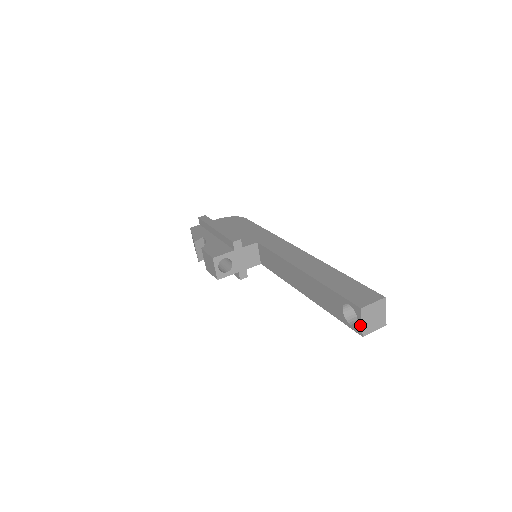
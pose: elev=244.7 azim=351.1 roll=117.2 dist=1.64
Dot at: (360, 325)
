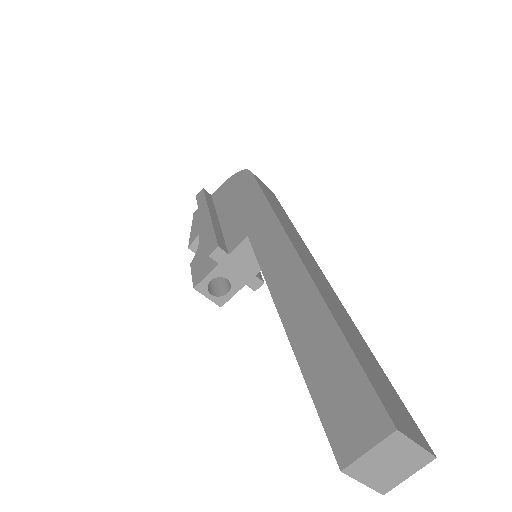
Dot at: (365, 481)
